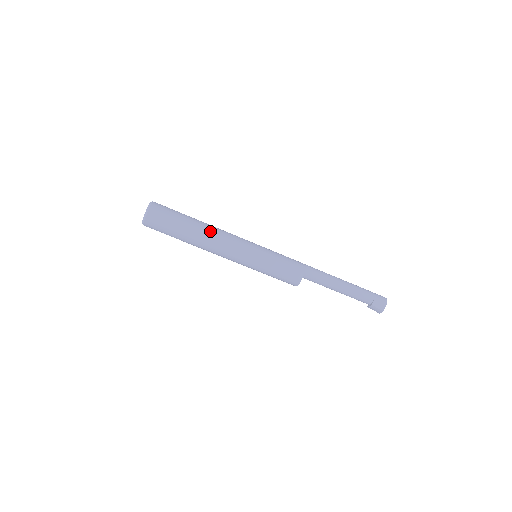
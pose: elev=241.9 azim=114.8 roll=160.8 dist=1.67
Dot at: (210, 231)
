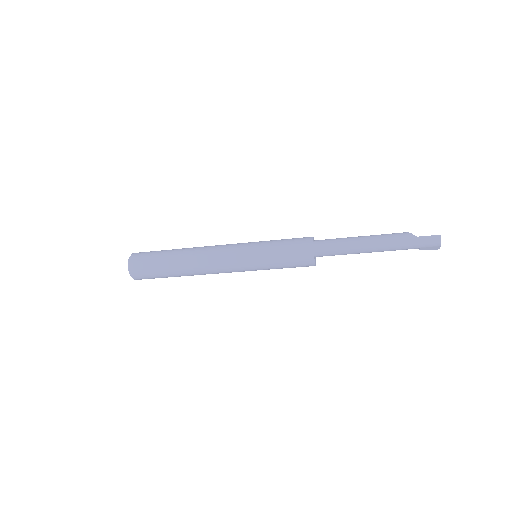
Dot at: (194, 268)
